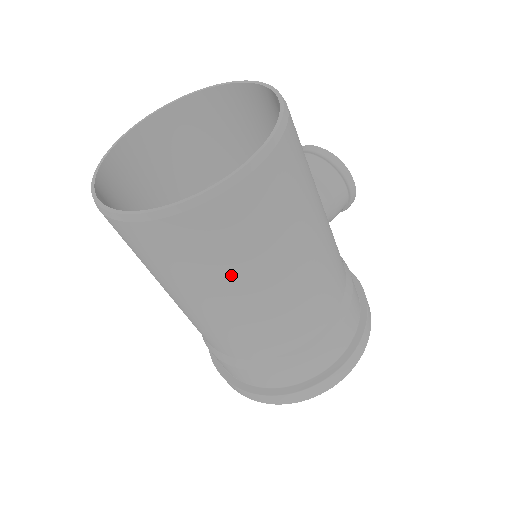
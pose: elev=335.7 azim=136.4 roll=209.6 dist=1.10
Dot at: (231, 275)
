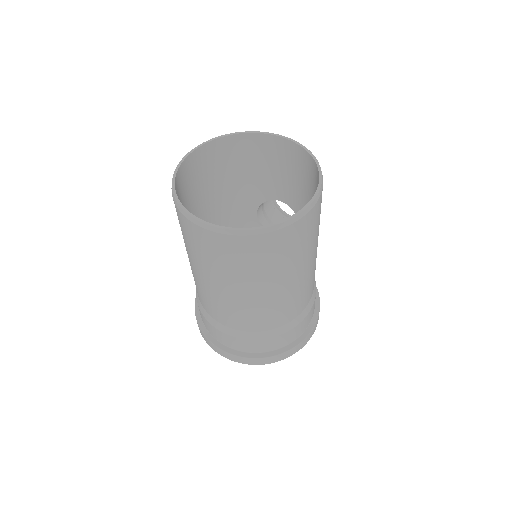
Dot at: (277, 272)
